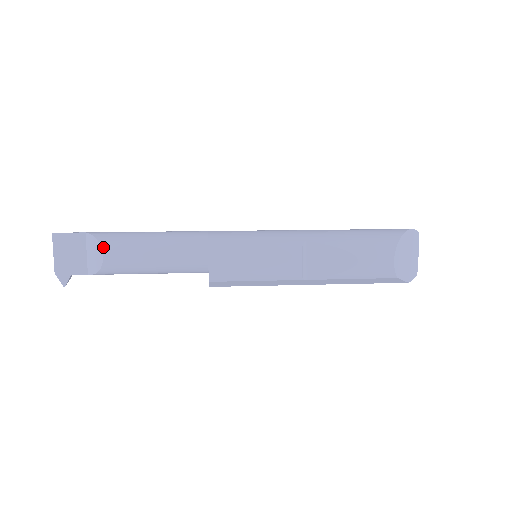
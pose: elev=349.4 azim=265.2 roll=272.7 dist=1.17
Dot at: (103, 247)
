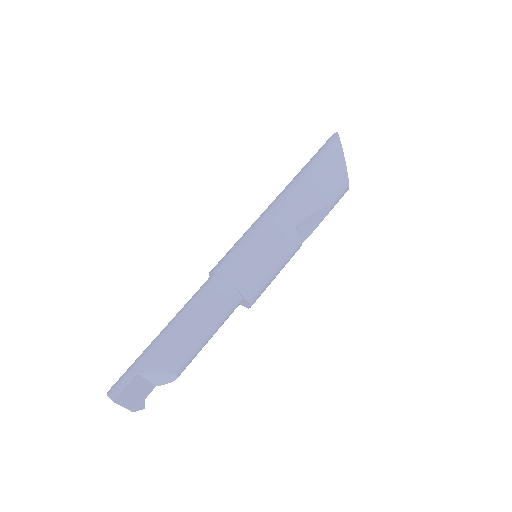
Dot at: (172, 371)
